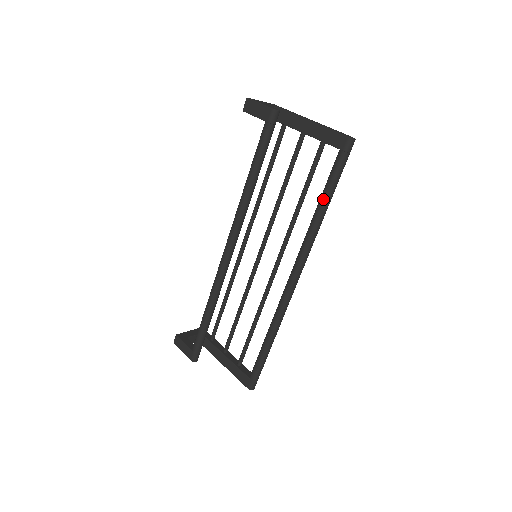
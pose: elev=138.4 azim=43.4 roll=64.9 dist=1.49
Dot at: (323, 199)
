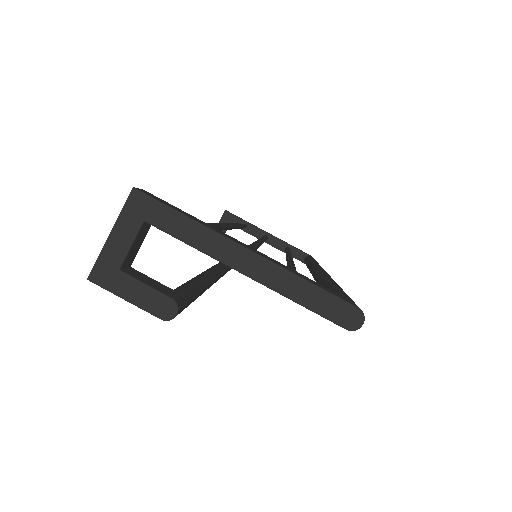
Dot at: occluded
